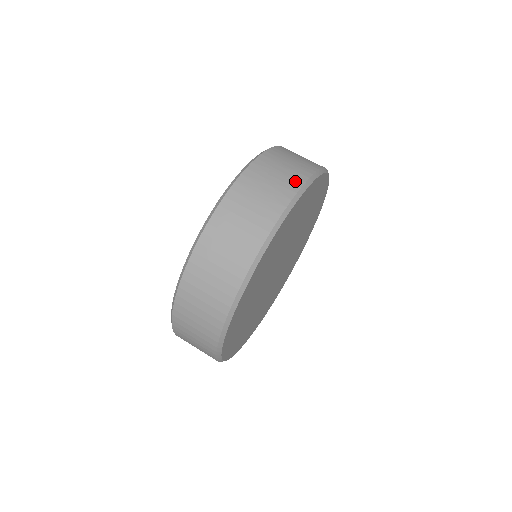
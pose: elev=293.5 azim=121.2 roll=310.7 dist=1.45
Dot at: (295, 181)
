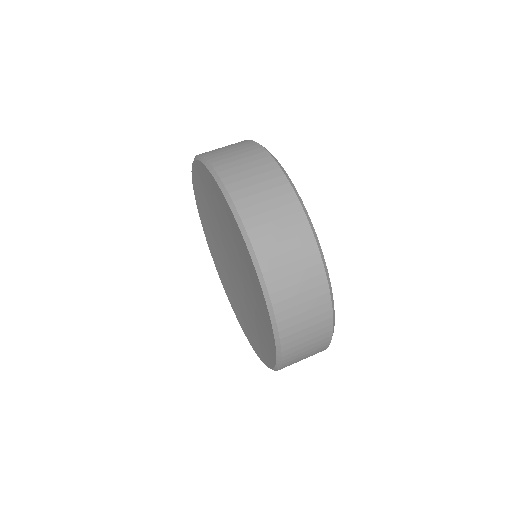
Dot at: occluded
